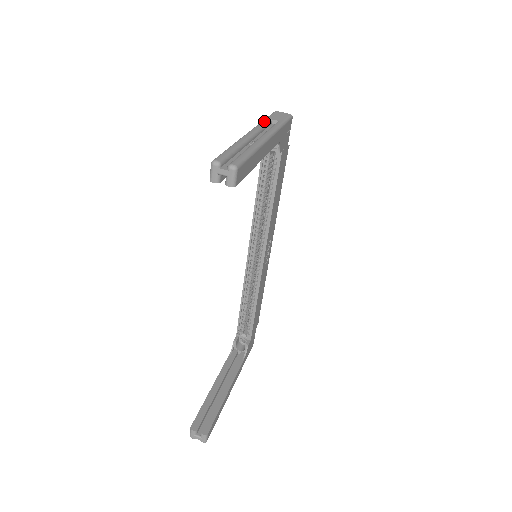
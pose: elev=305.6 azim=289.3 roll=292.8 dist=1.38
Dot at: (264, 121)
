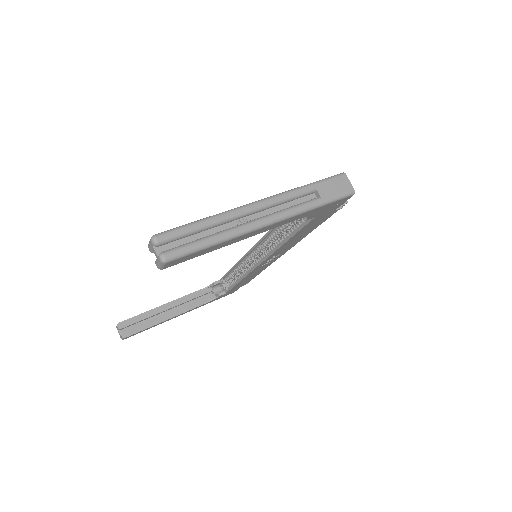
Dot at: (302, 189)
